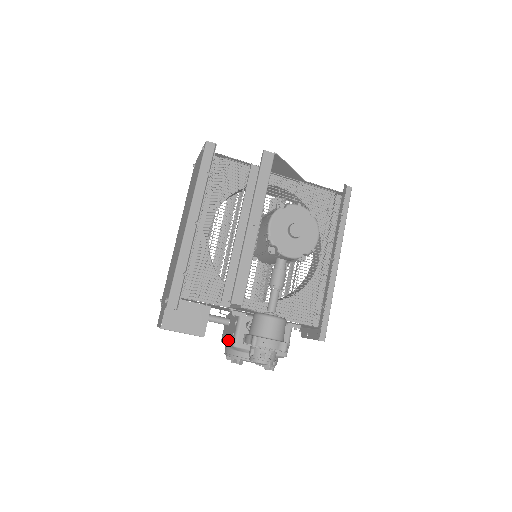
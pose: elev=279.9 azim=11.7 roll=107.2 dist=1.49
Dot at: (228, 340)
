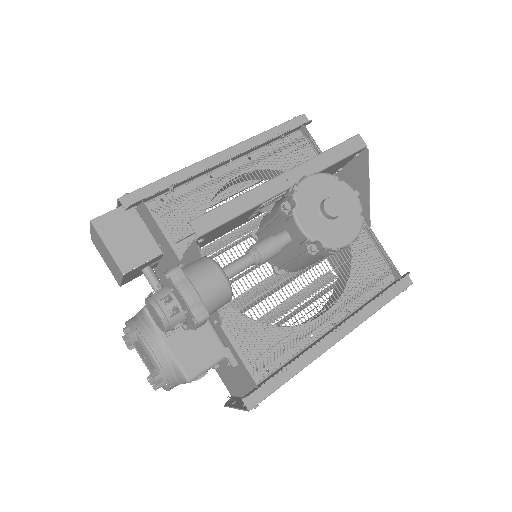
Dot at: occluded
